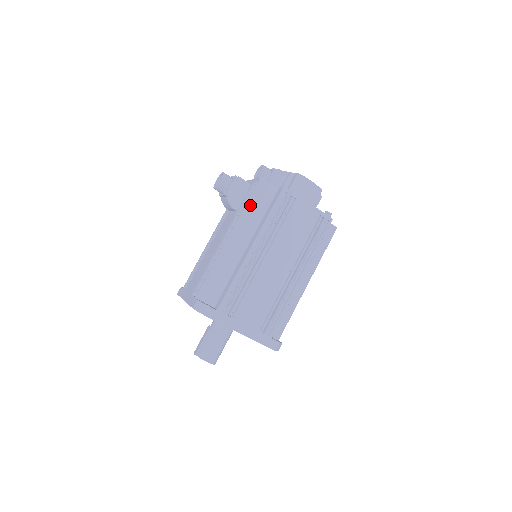
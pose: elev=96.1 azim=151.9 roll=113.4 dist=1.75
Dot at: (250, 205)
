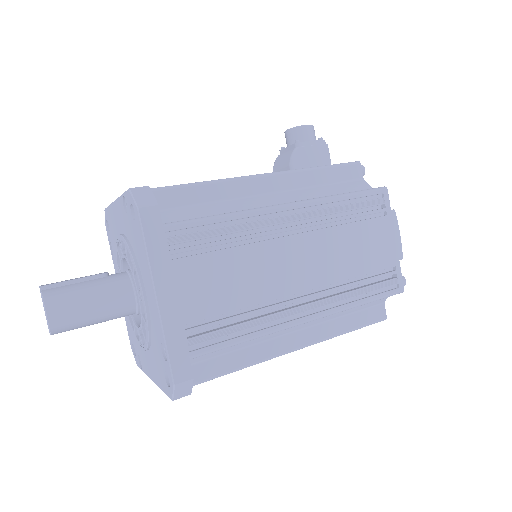
Dot at: (322, 171)
